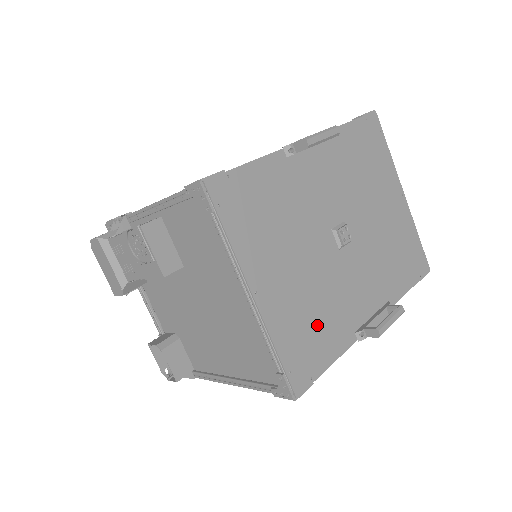
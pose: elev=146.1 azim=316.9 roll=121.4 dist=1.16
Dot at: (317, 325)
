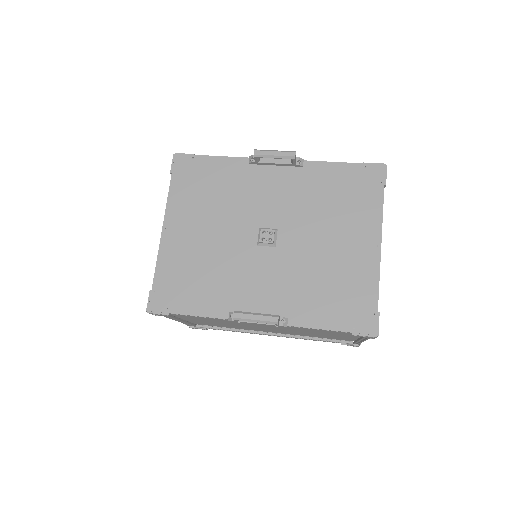
Dot at: (198, 281)
